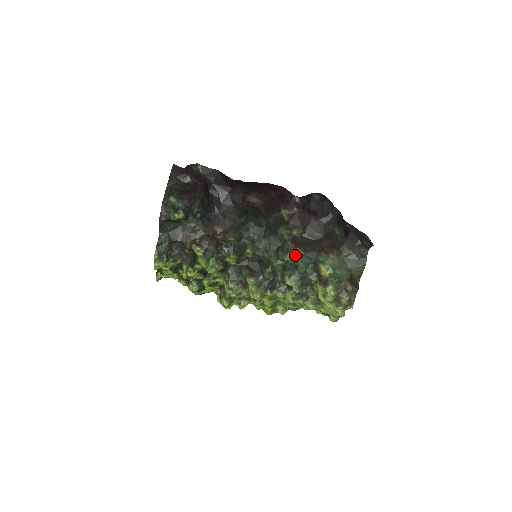
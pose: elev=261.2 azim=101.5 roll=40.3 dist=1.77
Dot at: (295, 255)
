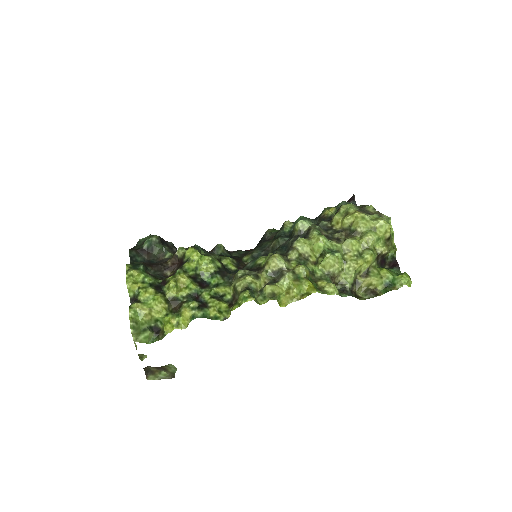
Dot at: (292, 223)
